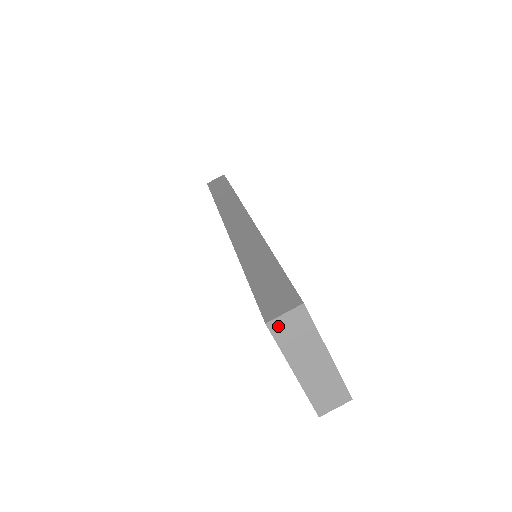
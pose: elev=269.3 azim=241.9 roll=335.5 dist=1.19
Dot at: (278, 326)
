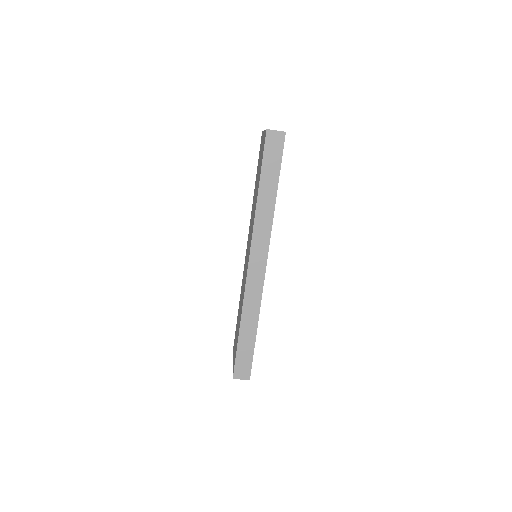
Dot at: (237, 377)
